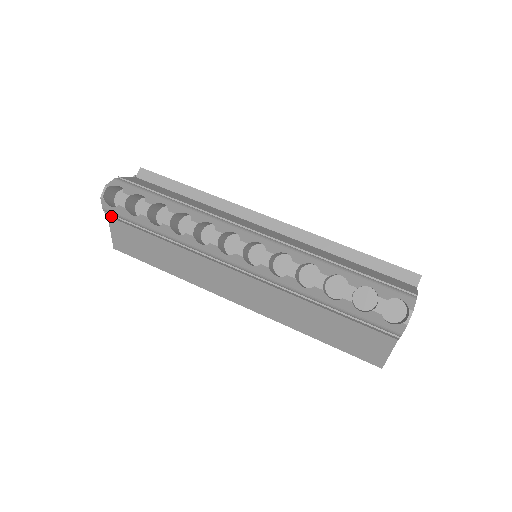
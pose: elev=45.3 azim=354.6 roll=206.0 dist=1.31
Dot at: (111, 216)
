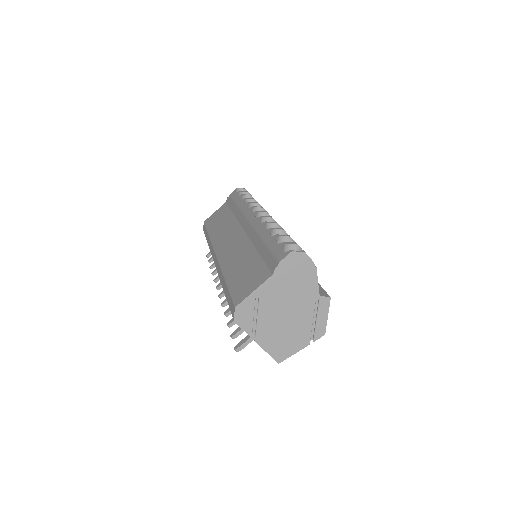
Dot at: (228, 199)
